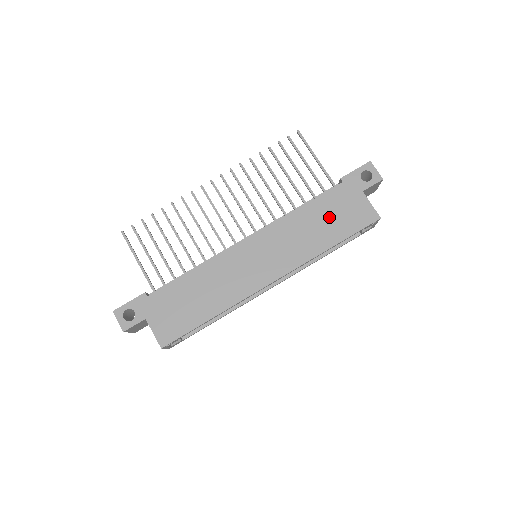
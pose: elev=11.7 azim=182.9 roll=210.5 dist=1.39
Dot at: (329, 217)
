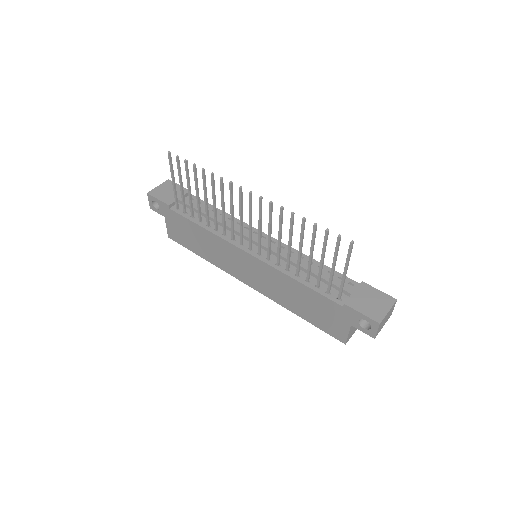
Dot at: (312, 306)
